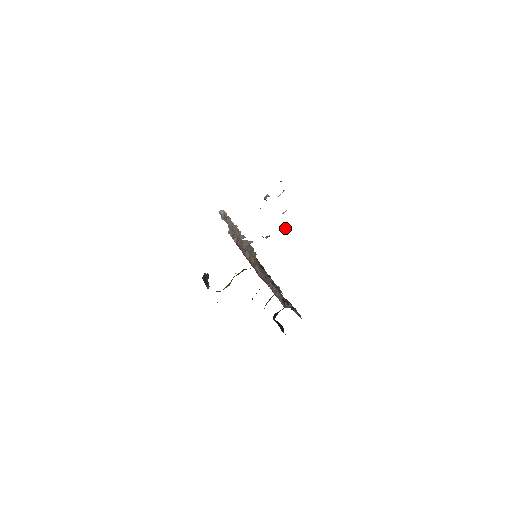
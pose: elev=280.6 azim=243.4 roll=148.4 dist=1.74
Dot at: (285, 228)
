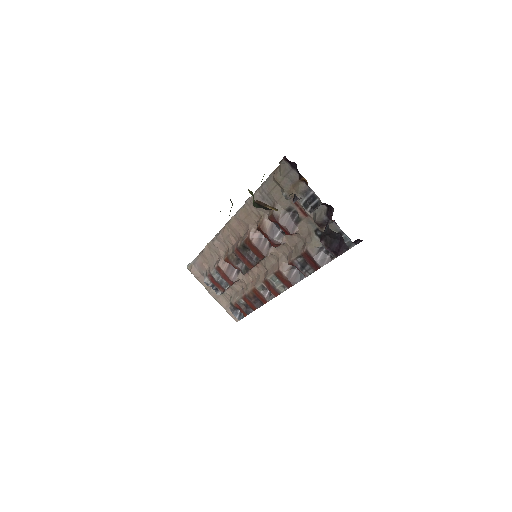
Dot at: occluded
